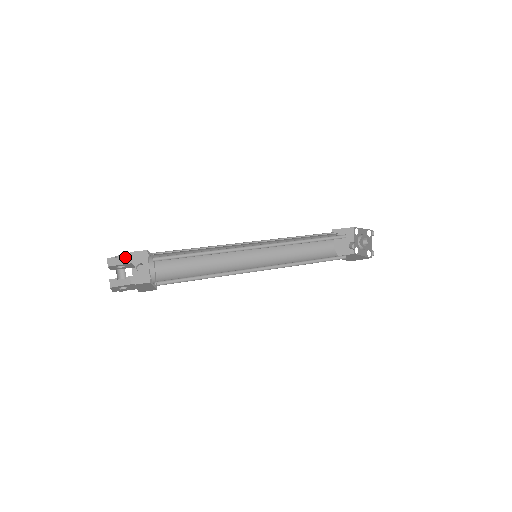
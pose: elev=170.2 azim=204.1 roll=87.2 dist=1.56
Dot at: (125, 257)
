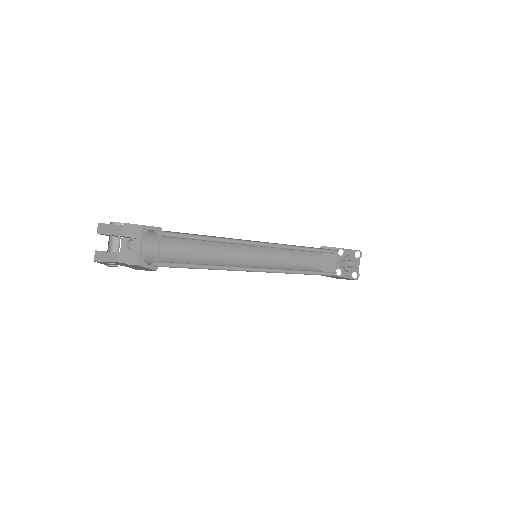
Dot at: (118, 227)
